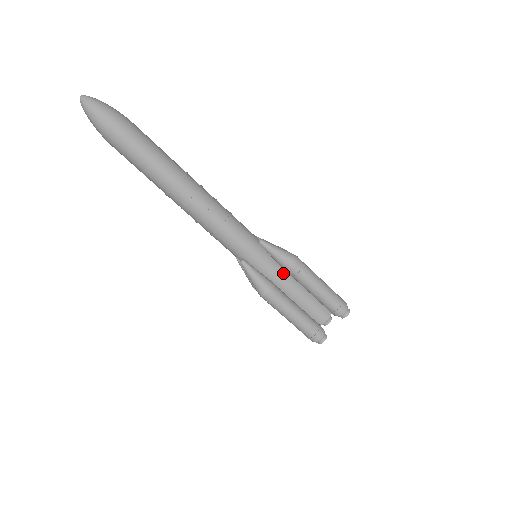
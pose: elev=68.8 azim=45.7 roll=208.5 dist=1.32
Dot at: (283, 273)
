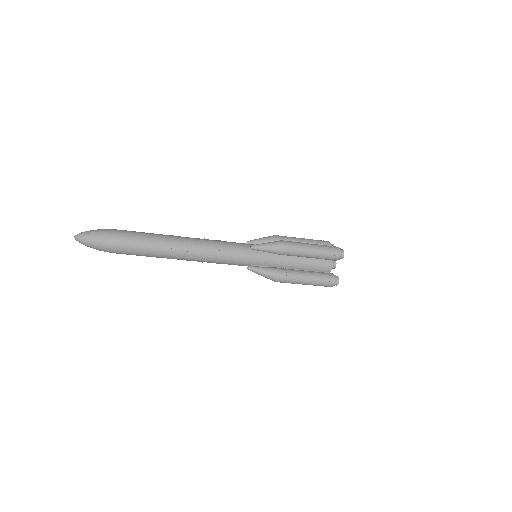
Dot at: occluded
